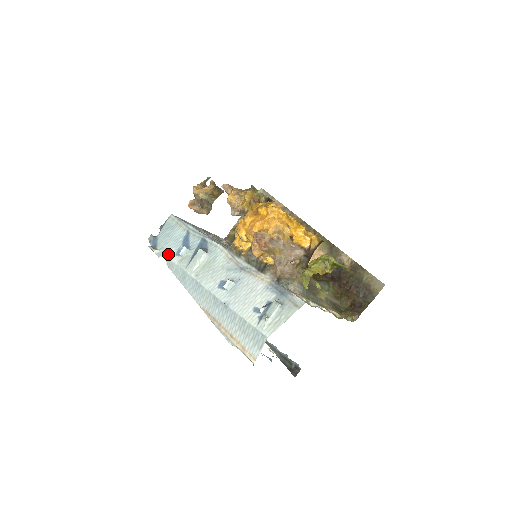
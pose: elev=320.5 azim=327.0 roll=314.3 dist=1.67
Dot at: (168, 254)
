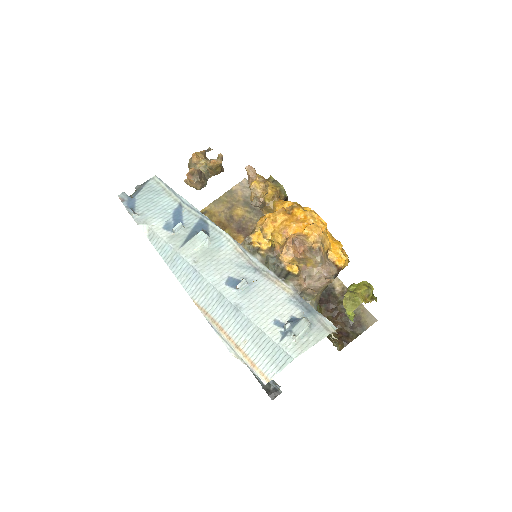
Dot at: (152, 224)
